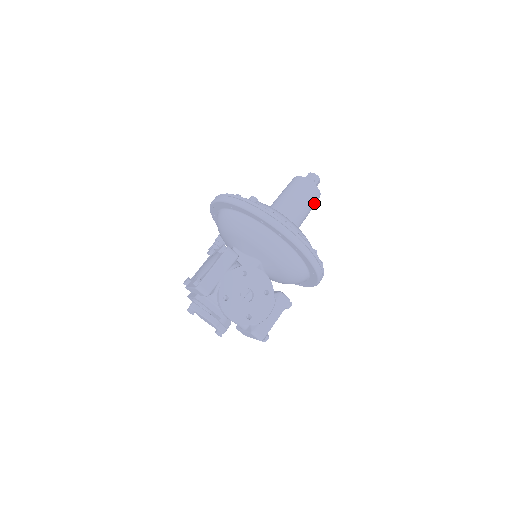
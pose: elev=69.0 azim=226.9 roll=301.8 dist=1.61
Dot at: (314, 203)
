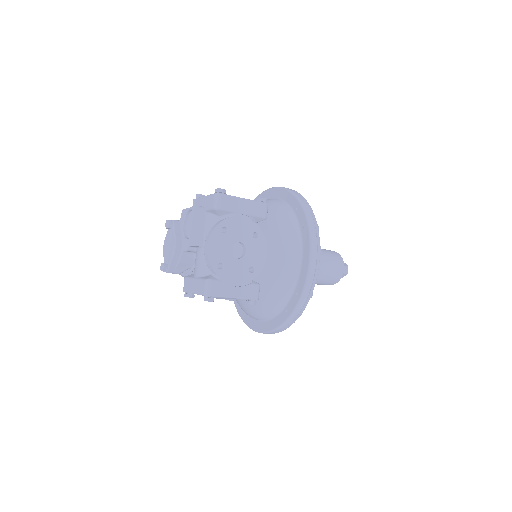
Dot at: (329, 281)
